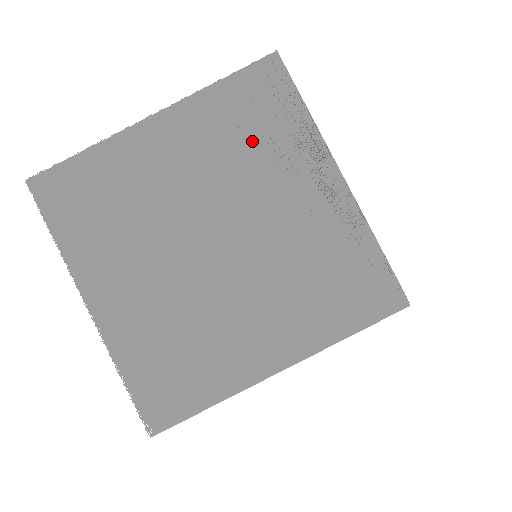
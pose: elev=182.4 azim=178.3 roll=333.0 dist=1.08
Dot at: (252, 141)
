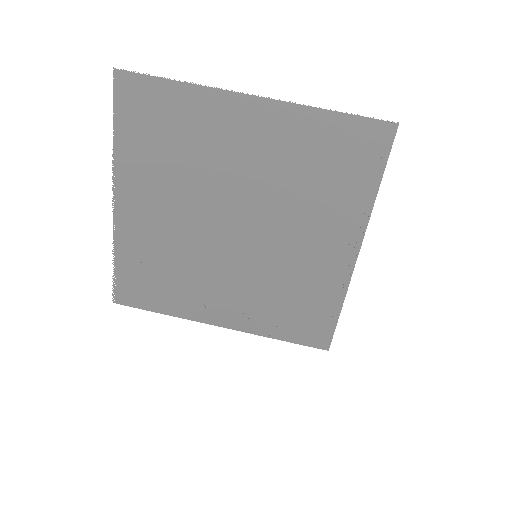
Dot at: (317, 179)
